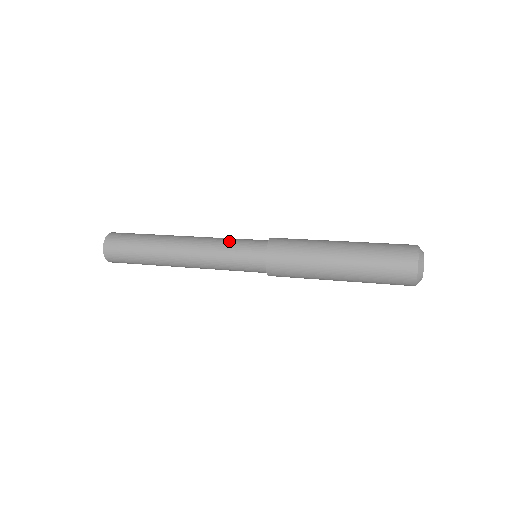
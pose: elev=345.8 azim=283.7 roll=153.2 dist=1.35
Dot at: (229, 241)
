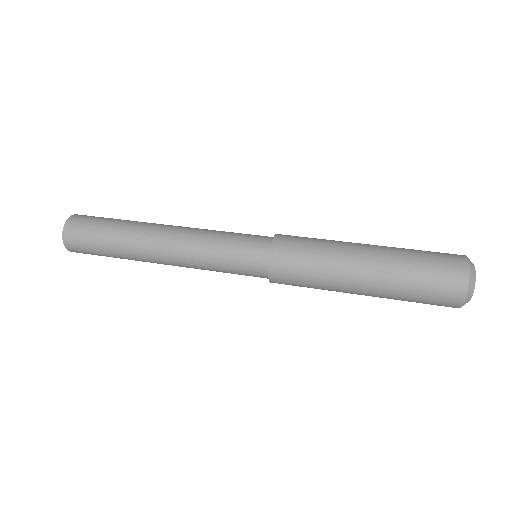
Dot at: (224, 234)
